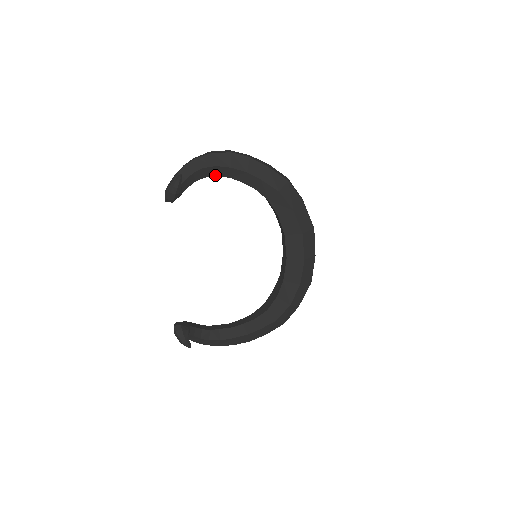
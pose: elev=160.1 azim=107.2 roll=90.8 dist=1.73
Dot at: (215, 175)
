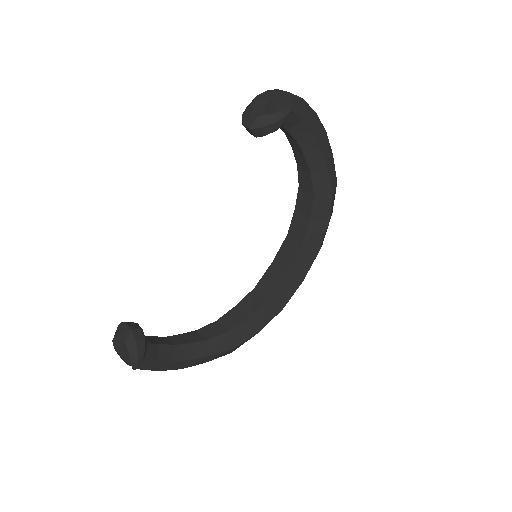
Dot at: (289, 129)
